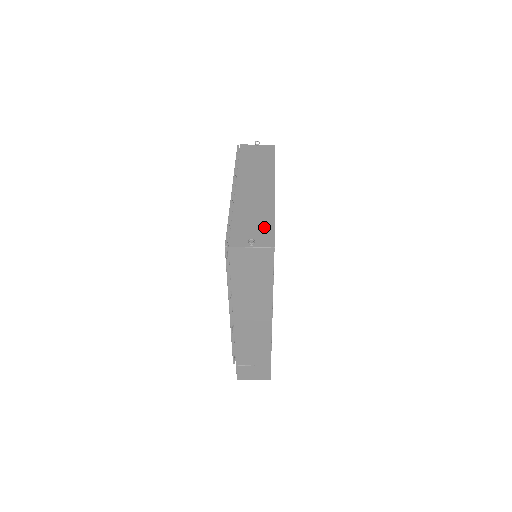
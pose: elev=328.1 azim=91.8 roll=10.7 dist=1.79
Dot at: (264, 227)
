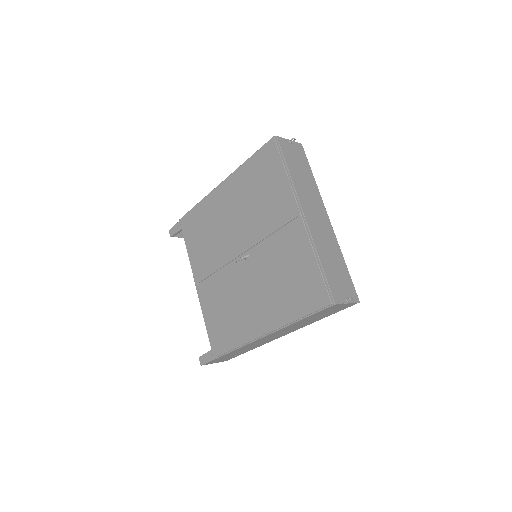
Dot at: (345, 275)
